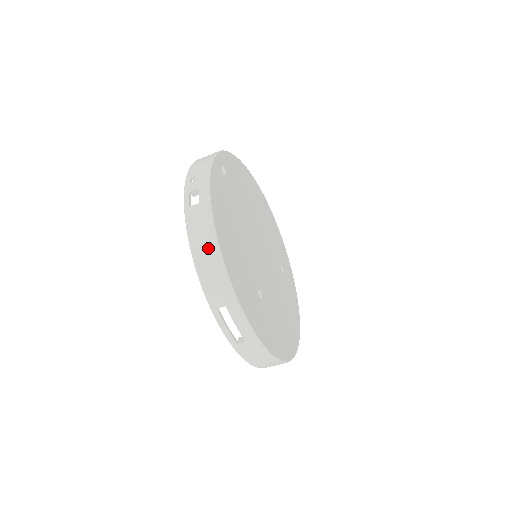
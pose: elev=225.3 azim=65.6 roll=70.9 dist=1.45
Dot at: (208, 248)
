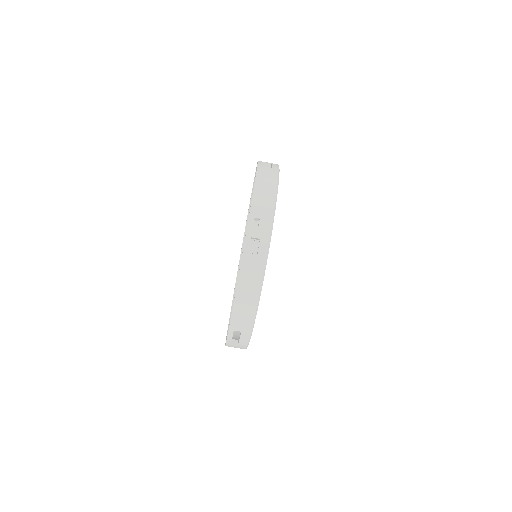
Dot at: (251, 296)
